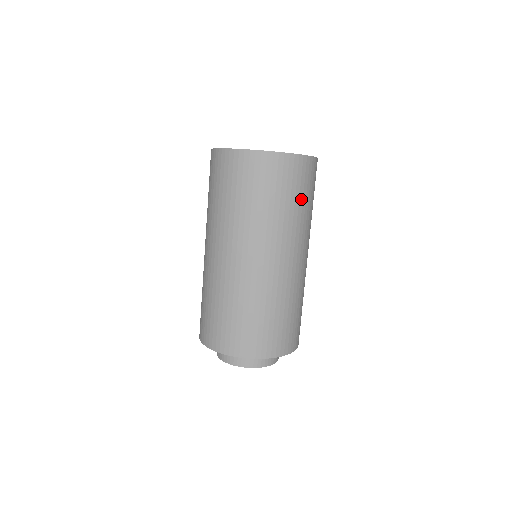
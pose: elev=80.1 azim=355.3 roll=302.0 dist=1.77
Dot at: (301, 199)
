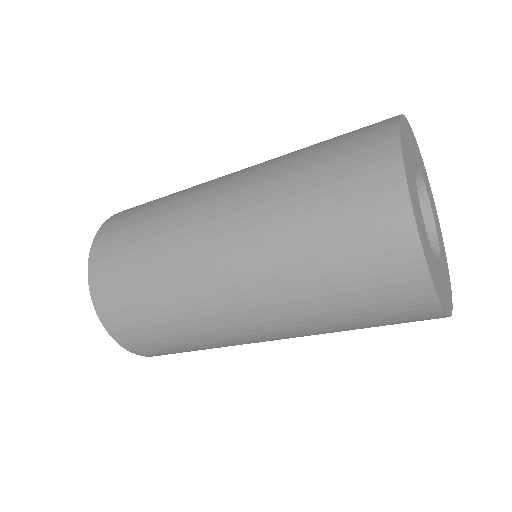
Dot at: occluded
